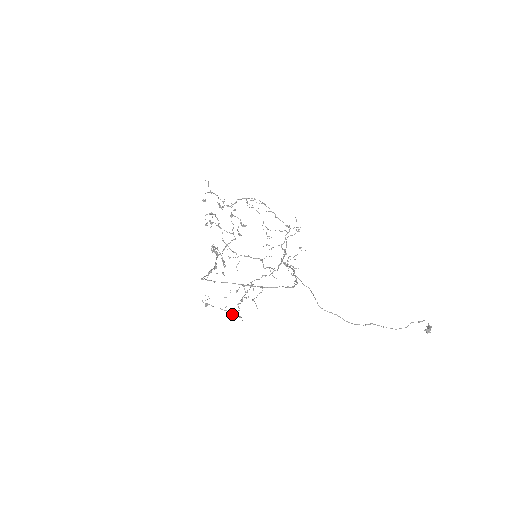
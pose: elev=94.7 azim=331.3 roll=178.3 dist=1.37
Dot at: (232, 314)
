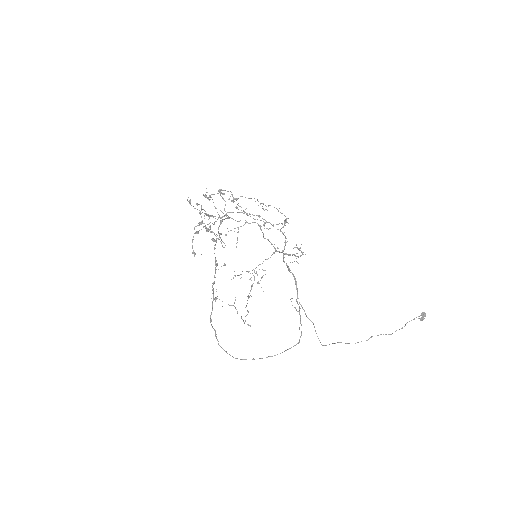
Dot at: occluded
